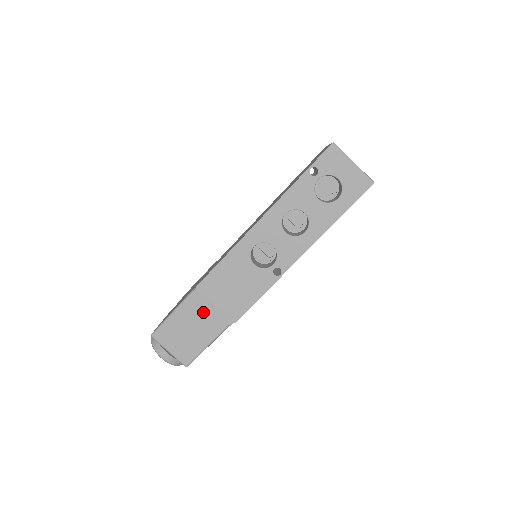
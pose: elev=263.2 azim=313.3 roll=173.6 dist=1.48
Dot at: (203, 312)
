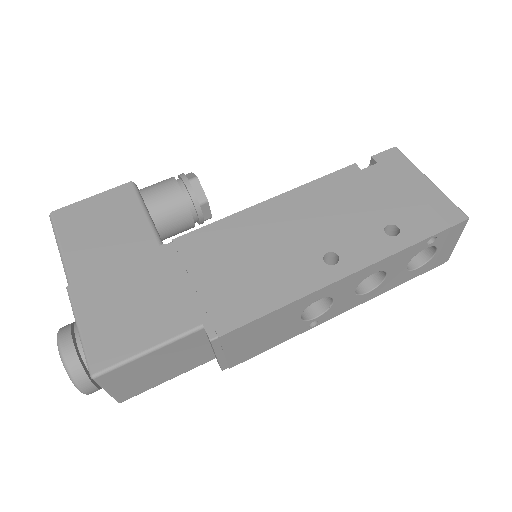
Dot at: (192, 350)
